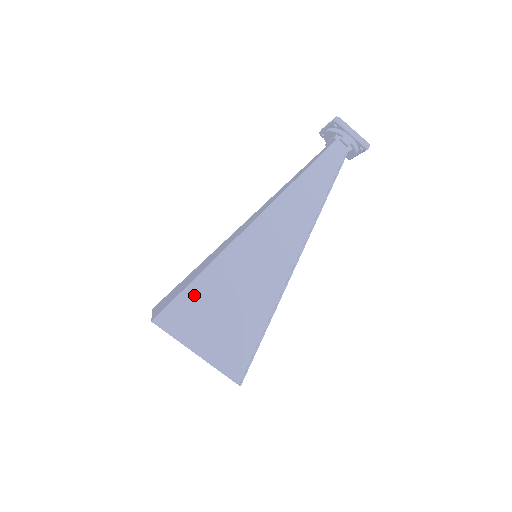
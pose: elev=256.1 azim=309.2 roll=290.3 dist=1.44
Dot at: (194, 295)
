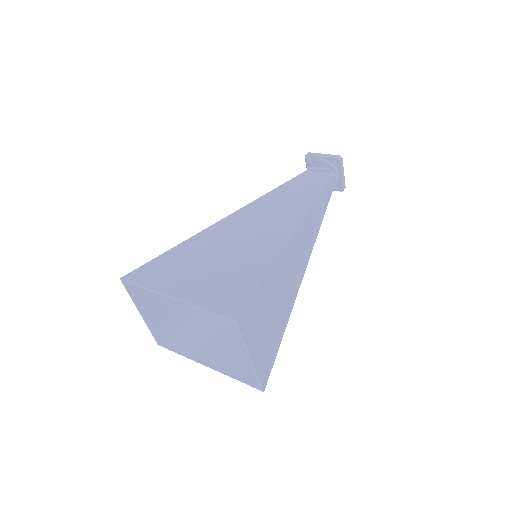
Dot at: (260, 297)
